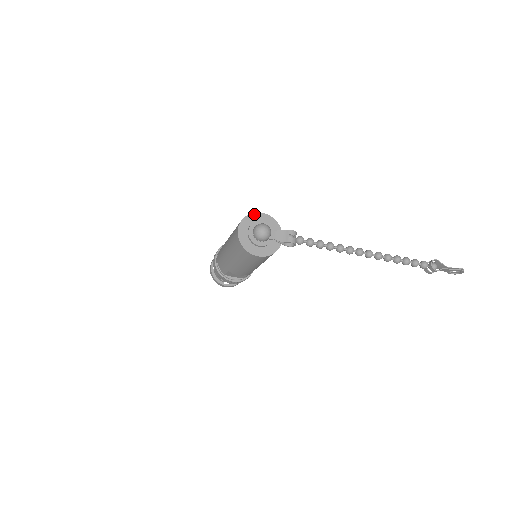
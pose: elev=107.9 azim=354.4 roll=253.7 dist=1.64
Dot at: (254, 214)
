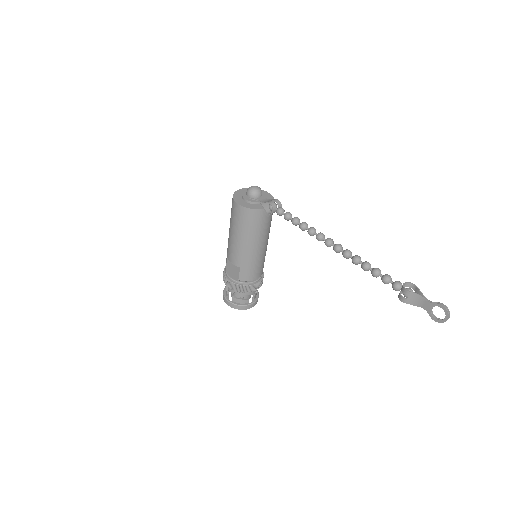
Dot at: occluded
